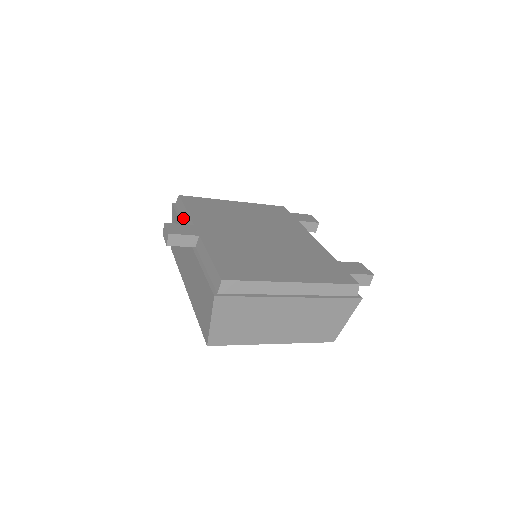
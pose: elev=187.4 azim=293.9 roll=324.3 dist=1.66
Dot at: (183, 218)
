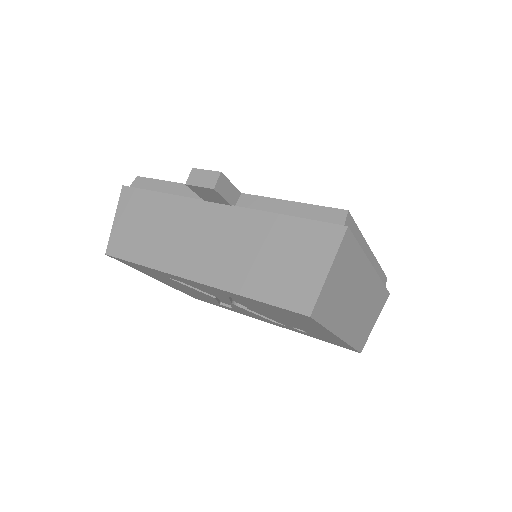
Dot at: (169, 192)
